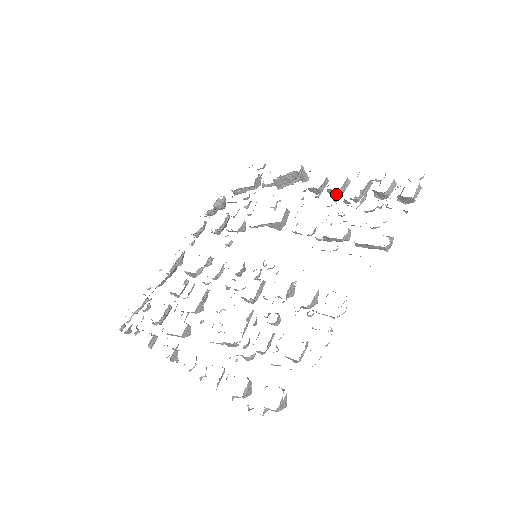
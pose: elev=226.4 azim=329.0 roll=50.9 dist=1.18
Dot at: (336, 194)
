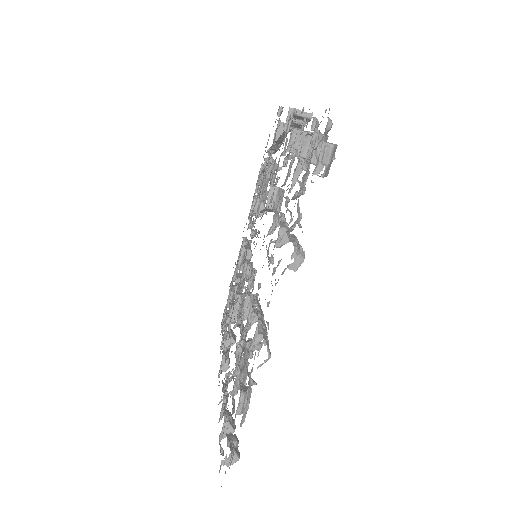
Dot at: (297, 157)
